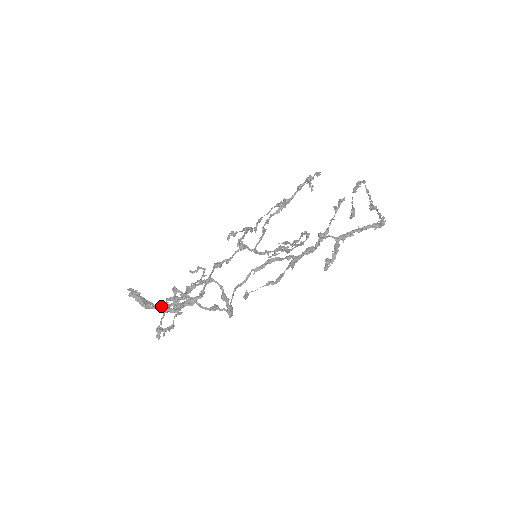
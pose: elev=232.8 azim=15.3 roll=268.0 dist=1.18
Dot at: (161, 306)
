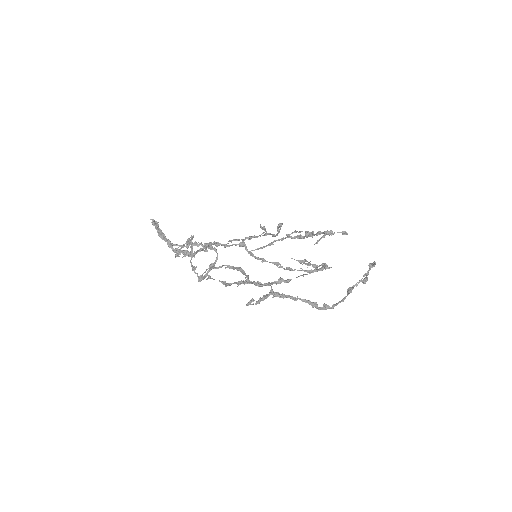
Dot at: (170, 242)
